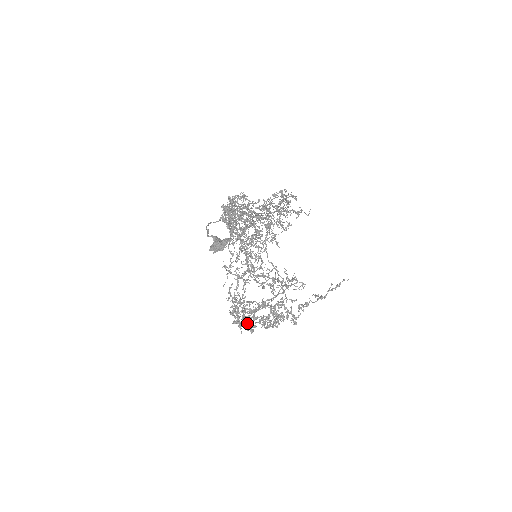
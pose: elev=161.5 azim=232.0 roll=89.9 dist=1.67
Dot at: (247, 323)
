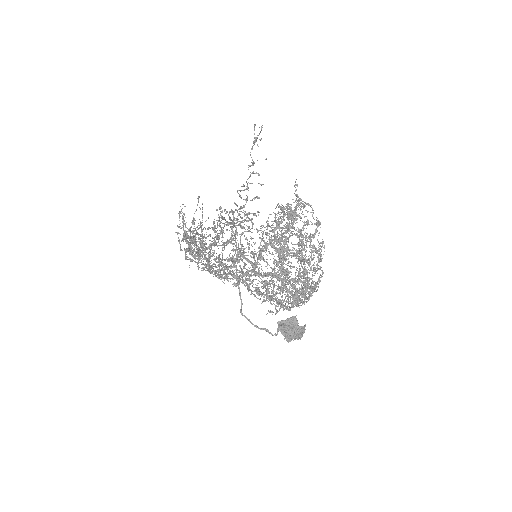
Dot at: occluded
